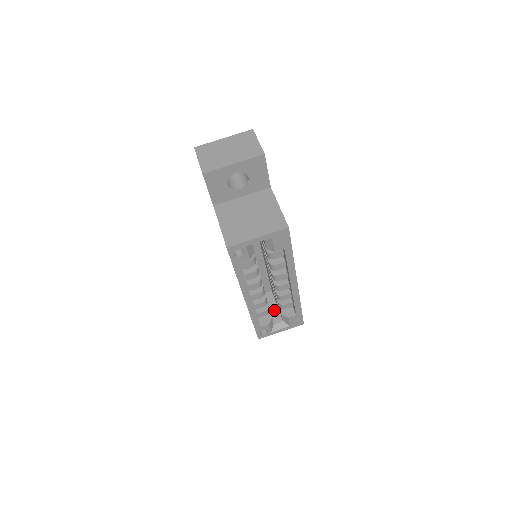
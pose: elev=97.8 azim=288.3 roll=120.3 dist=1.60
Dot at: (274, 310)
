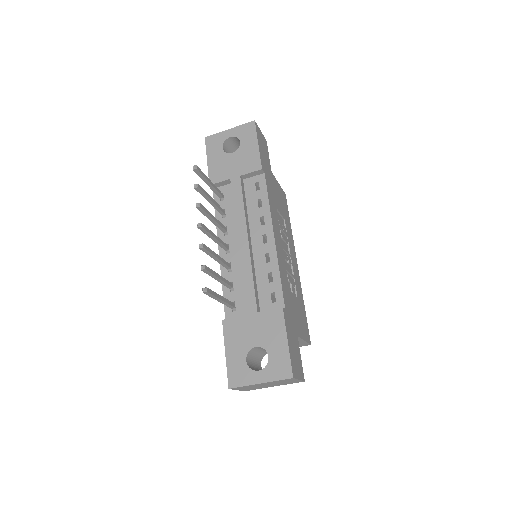
Dot at: occluded
